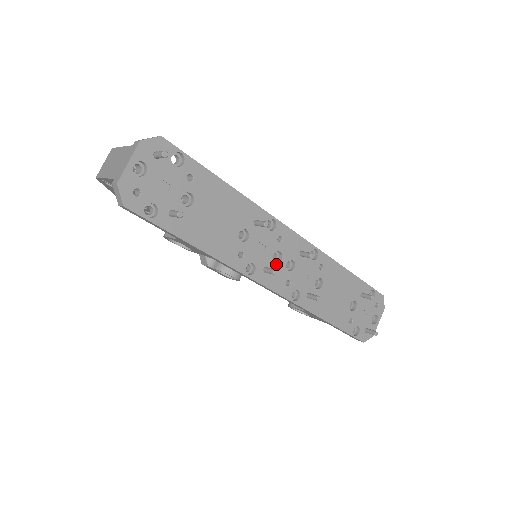
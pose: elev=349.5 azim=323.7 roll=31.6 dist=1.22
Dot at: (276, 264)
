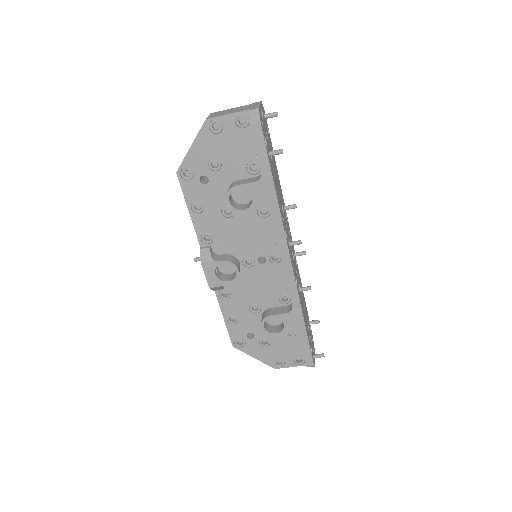
Dot at: (290, 247)
